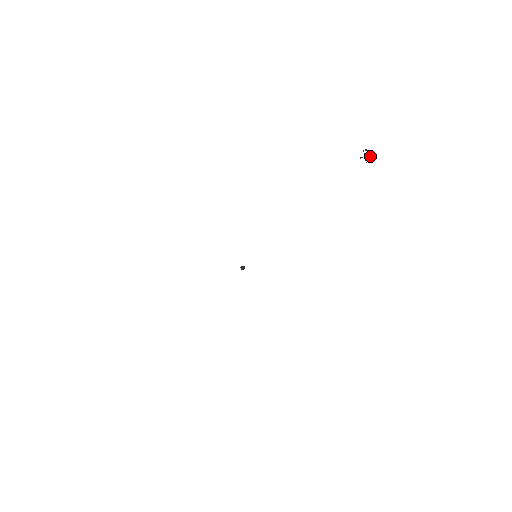
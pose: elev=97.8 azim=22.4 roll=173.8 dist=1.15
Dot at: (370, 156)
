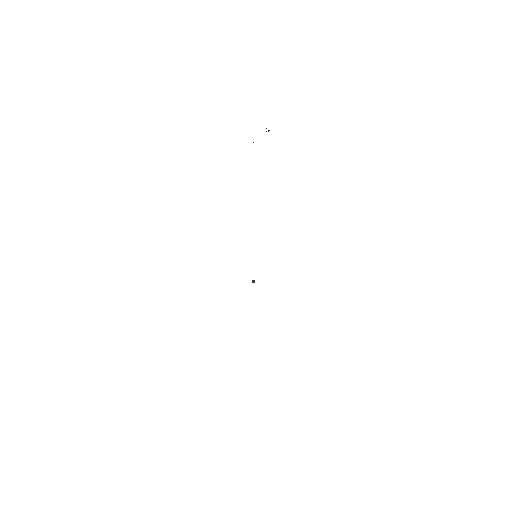
Dot at: (269, 130)
